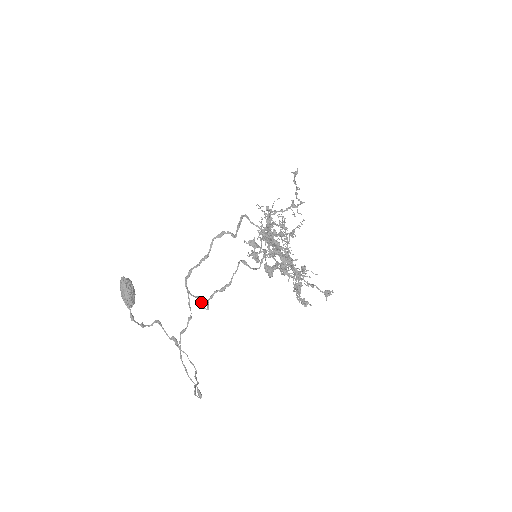
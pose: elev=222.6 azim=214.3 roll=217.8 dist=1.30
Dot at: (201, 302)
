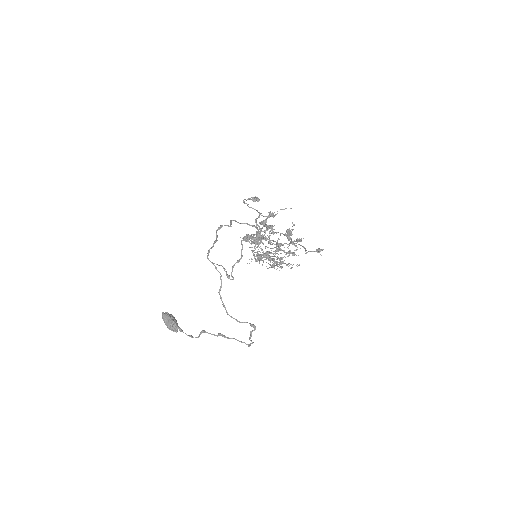
Dot at: (226, 271)
